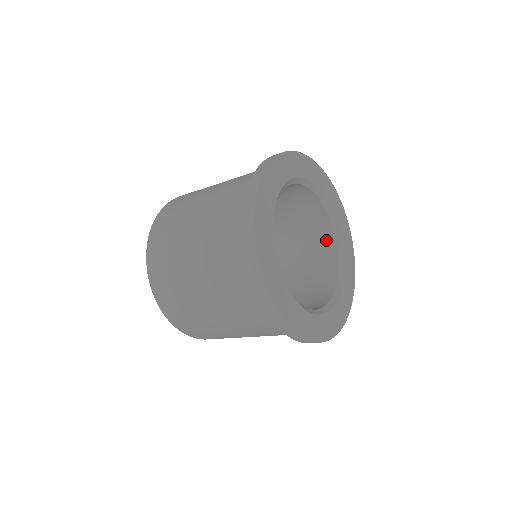
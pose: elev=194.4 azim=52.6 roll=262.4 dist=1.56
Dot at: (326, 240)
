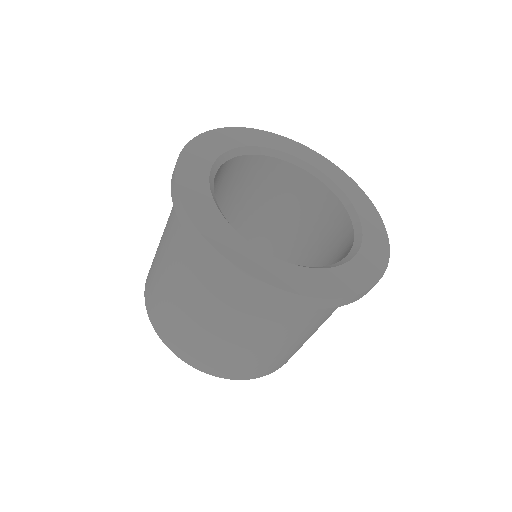
Dot at: occluded
